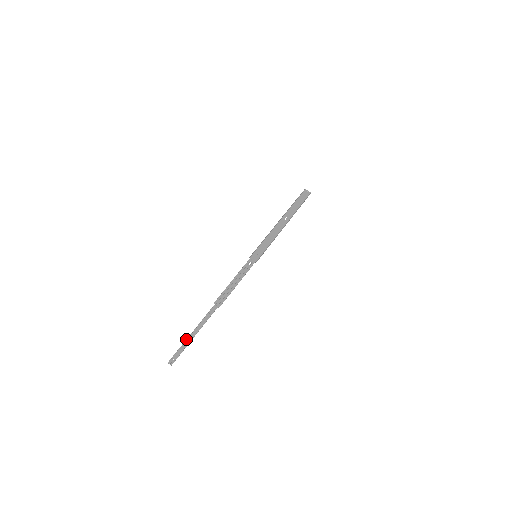
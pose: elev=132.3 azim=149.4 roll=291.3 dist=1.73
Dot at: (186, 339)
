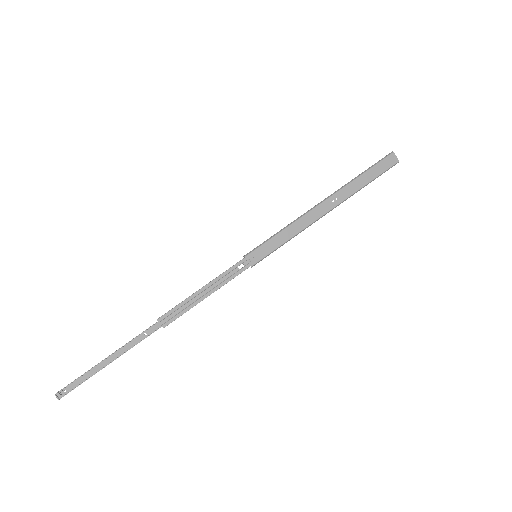
Dot at: (94, 366)
